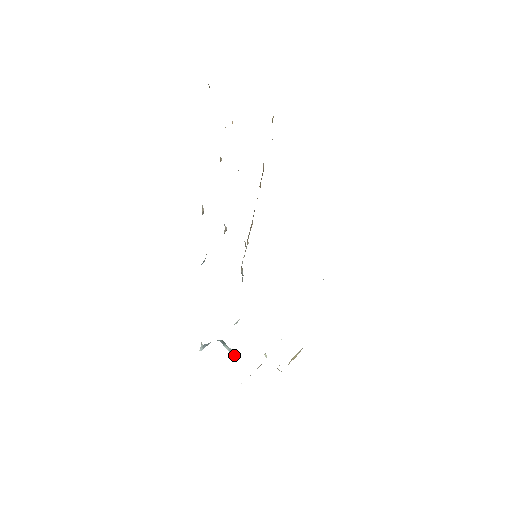
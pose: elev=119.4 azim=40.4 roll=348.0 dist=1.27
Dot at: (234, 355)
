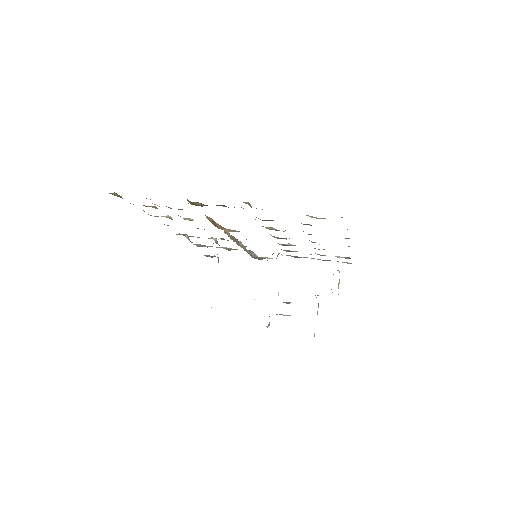
Dot at: occluded
